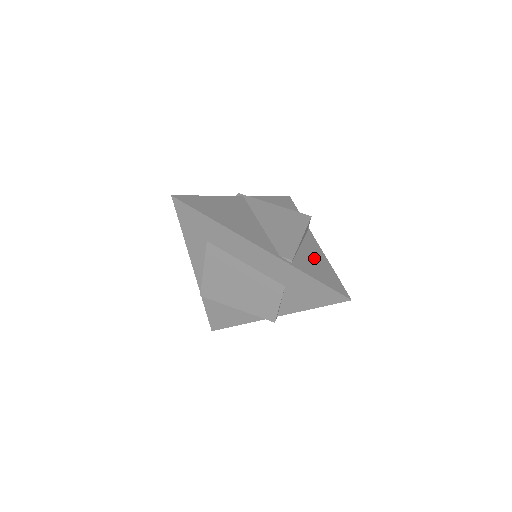
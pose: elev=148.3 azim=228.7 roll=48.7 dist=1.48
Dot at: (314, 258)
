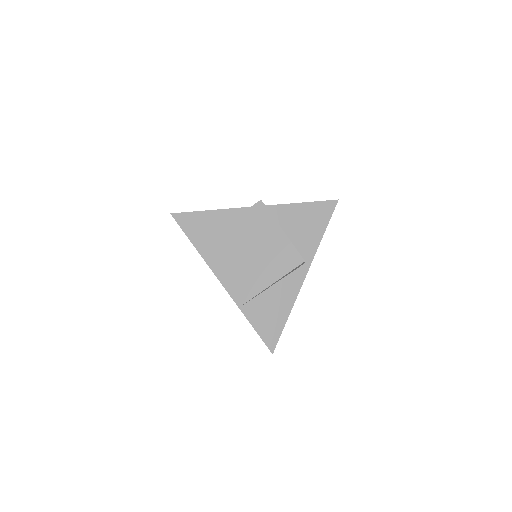
Dot at: (277, 301)
